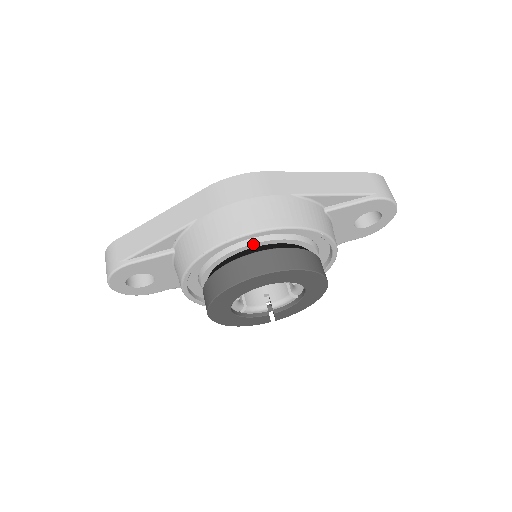
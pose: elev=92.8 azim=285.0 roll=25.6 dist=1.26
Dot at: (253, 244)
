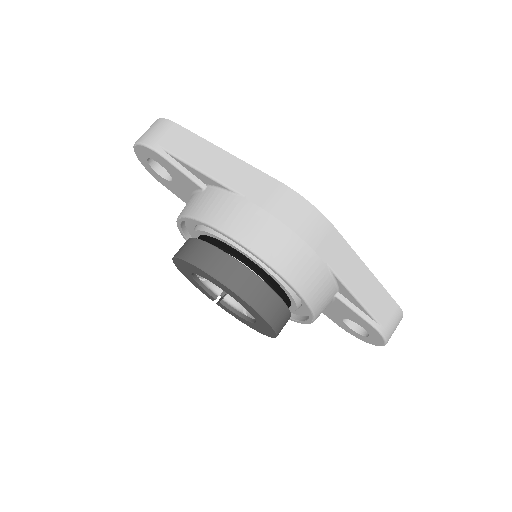
Dot at: (258, 263)
